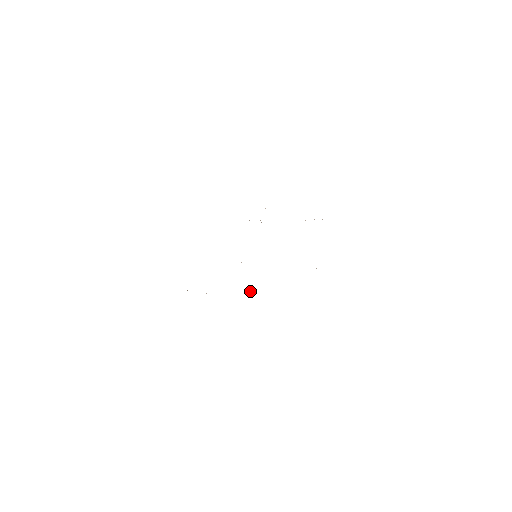
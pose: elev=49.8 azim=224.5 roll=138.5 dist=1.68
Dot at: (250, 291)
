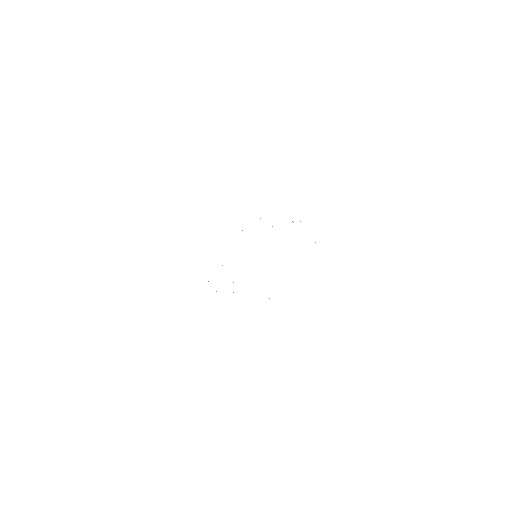
Dot at: occluded
